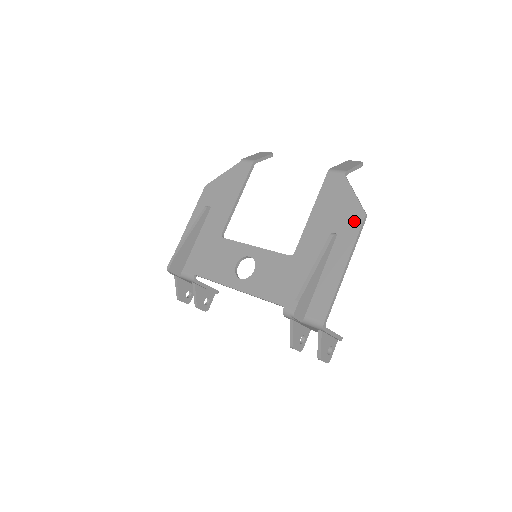
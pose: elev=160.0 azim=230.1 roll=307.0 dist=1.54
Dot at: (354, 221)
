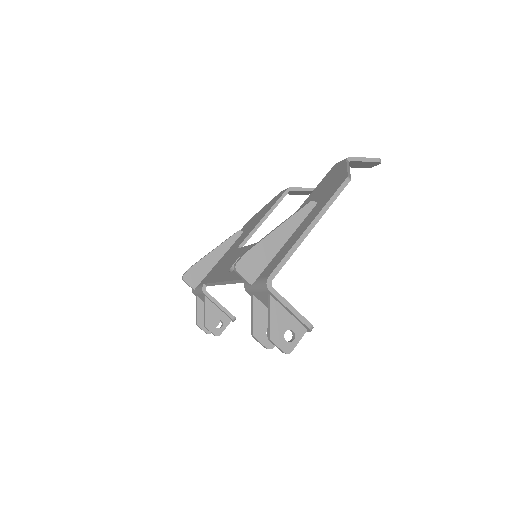
Dot at: (335, 186)
